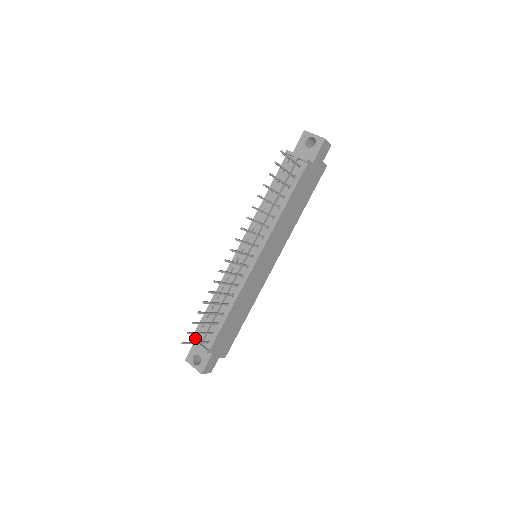
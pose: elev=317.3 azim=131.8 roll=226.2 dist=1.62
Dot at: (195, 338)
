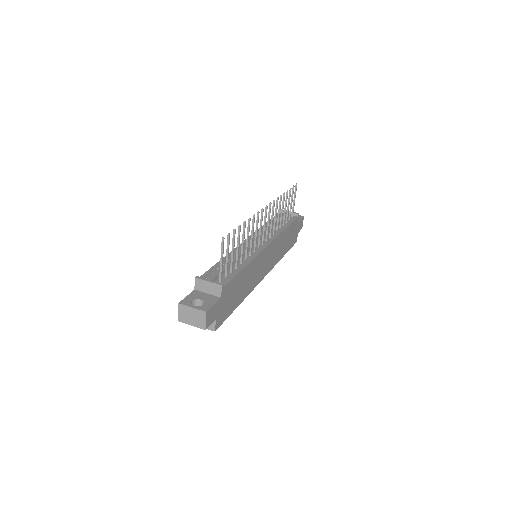
Dot at: (201, 280)
